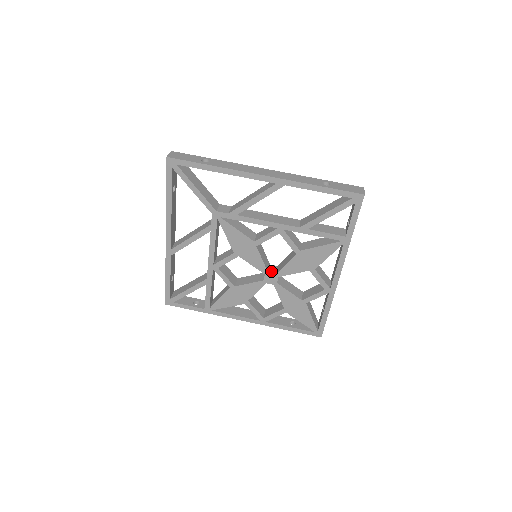
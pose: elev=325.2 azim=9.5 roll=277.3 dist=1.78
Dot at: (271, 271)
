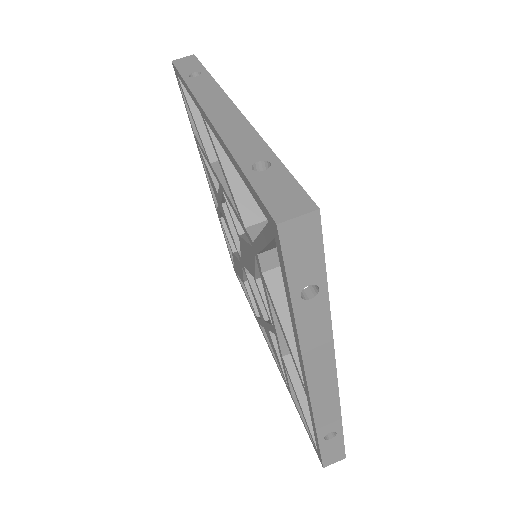
Dot at: occluded
